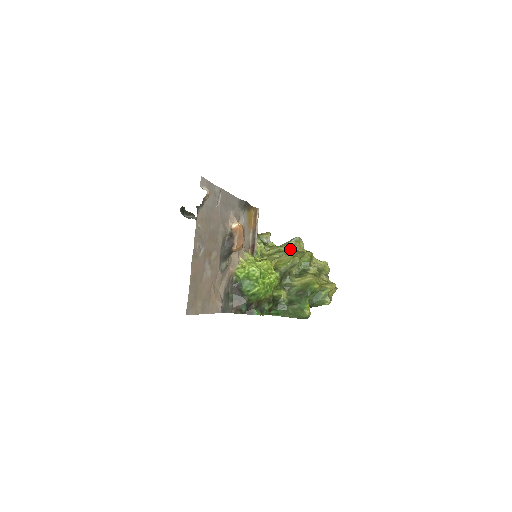
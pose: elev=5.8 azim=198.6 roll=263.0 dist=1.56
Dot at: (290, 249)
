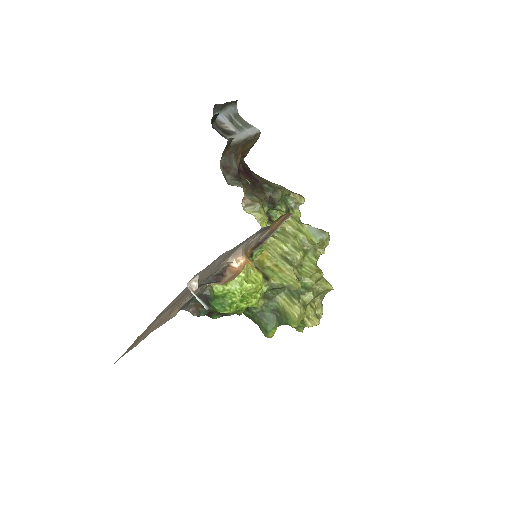
Dot at: (308, 244)
